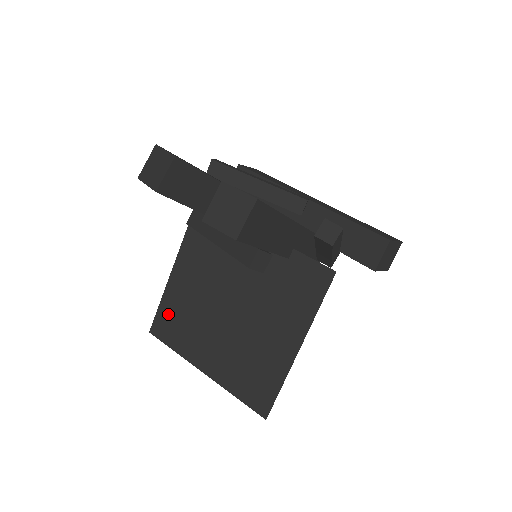
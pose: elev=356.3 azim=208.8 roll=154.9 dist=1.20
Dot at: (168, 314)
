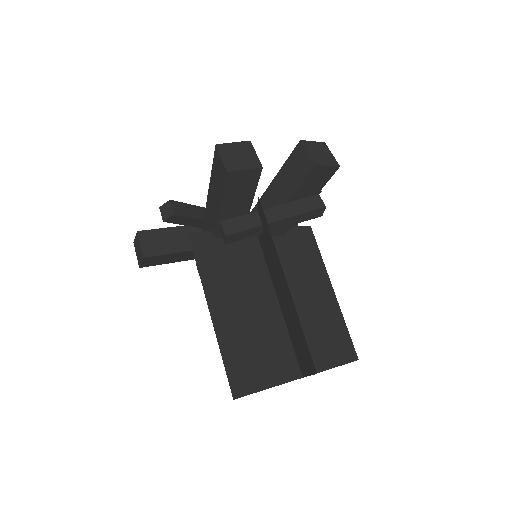
Dot at: (238, 359)
